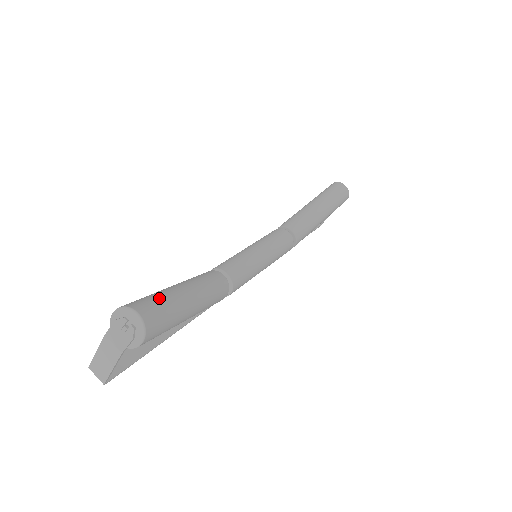
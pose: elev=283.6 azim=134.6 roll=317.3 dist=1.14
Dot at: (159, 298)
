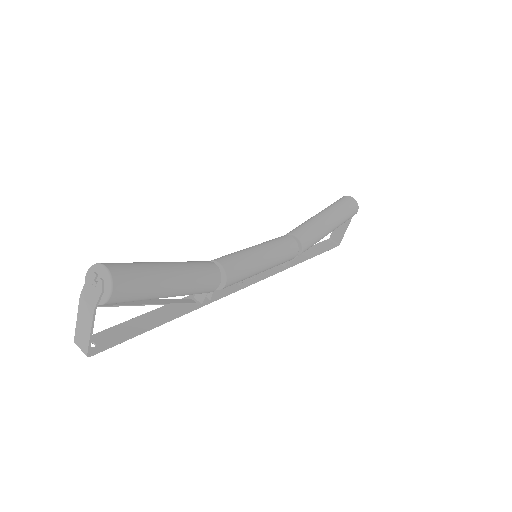
Dot at: (134, 263)
